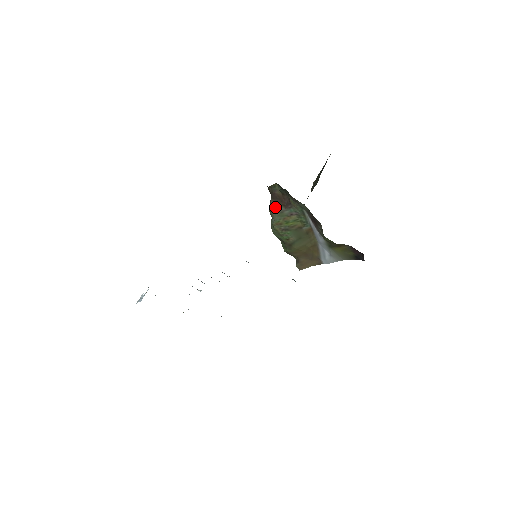
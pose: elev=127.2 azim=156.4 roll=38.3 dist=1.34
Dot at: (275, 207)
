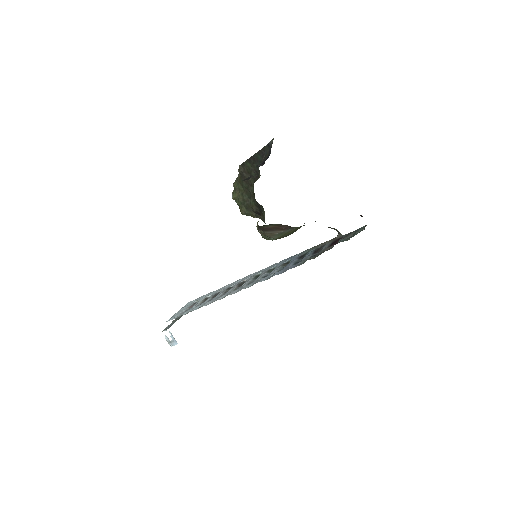
Dot at: (273, 234)
